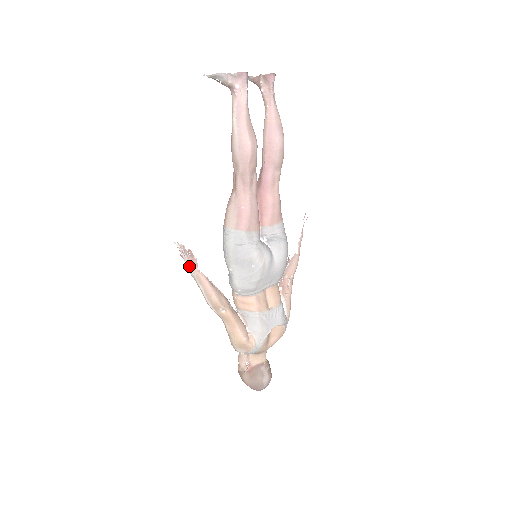
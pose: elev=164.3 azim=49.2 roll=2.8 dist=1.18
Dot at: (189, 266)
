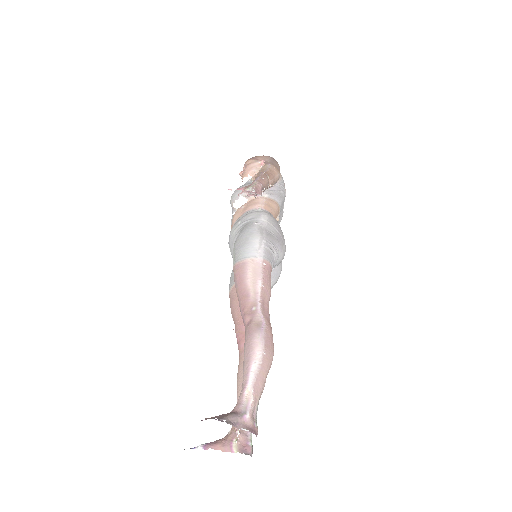
Dot at: occluded
